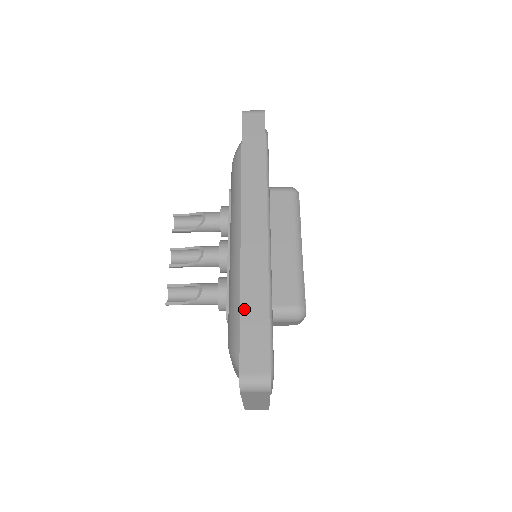
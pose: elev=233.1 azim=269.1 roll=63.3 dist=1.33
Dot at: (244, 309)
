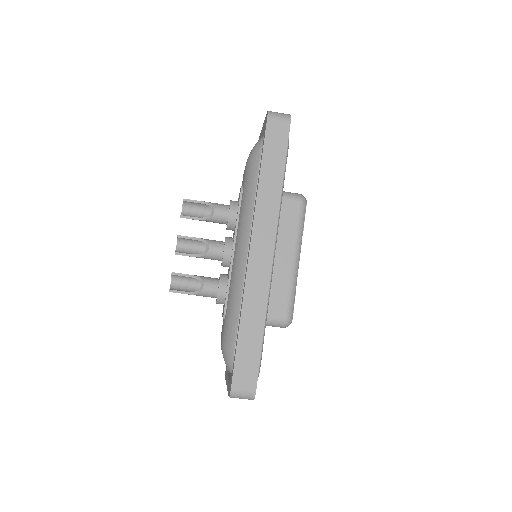
Dot at: (242, 331)
